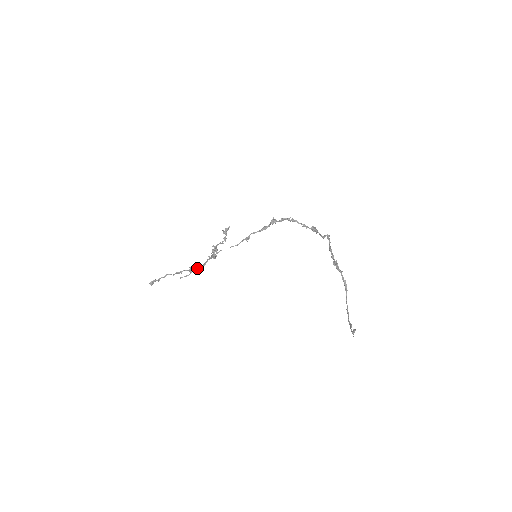
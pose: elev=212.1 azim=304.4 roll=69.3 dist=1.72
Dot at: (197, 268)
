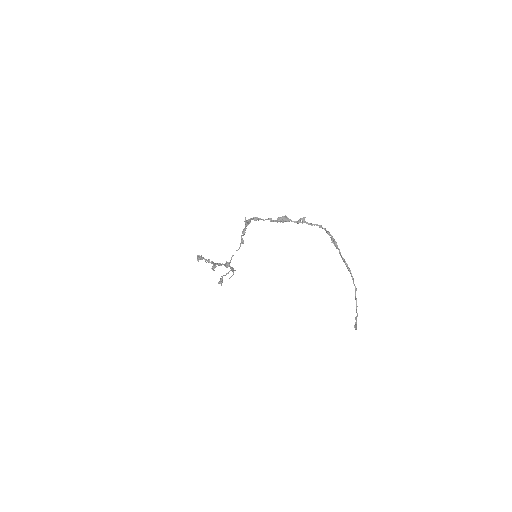
Dot at: occluded
